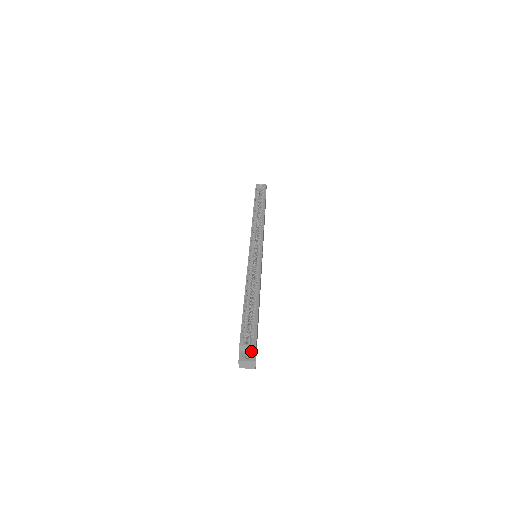
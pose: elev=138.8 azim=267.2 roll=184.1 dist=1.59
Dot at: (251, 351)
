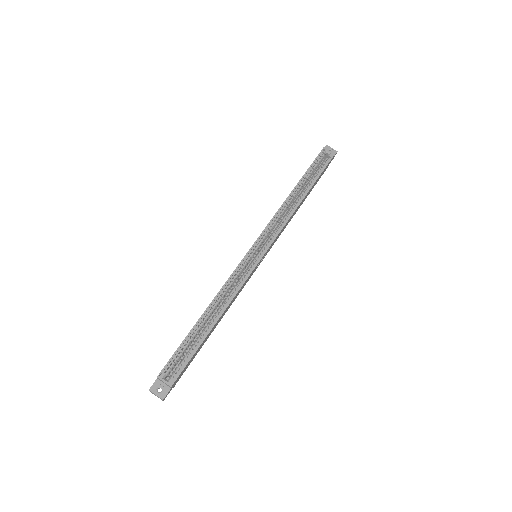
Dot at: (167, 385)
